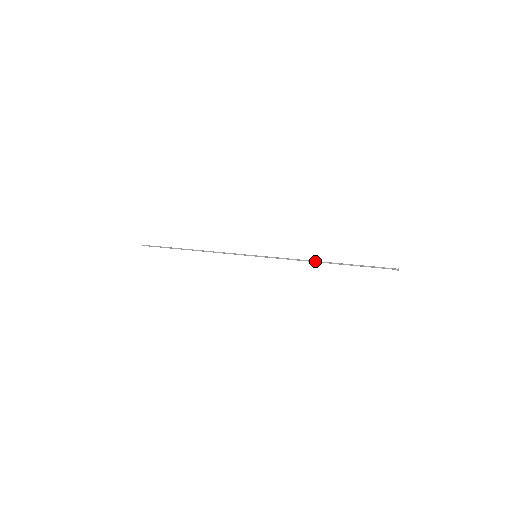
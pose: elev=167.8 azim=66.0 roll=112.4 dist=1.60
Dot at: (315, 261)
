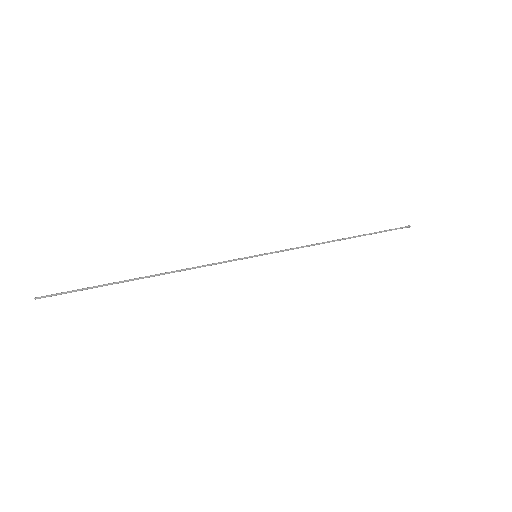
Dot at: occluded
